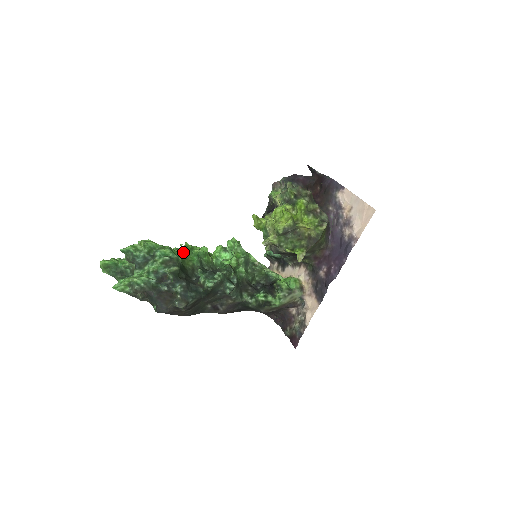
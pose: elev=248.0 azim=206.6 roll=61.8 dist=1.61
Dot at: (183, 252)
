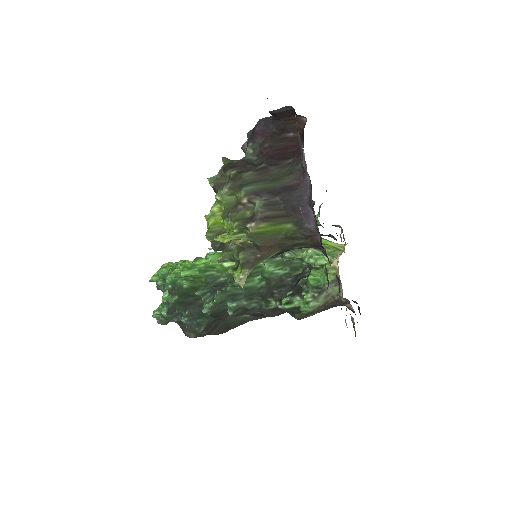
Dot at: (182, 276)
